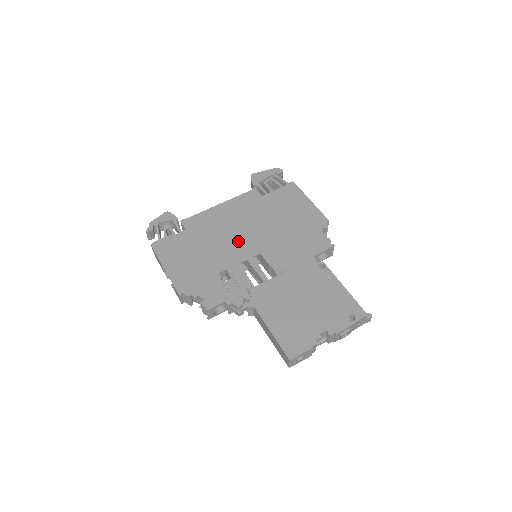
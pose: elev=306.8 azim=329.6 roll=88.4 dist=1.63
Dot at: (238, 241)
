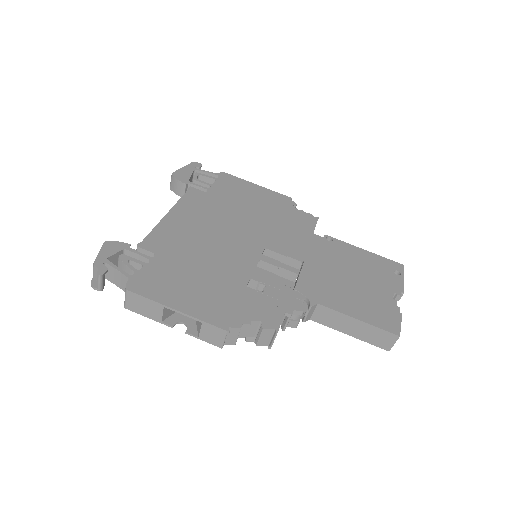
Dot at: (230, 244)
